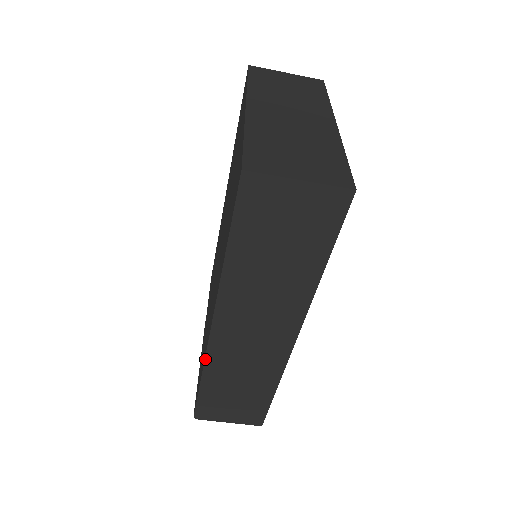
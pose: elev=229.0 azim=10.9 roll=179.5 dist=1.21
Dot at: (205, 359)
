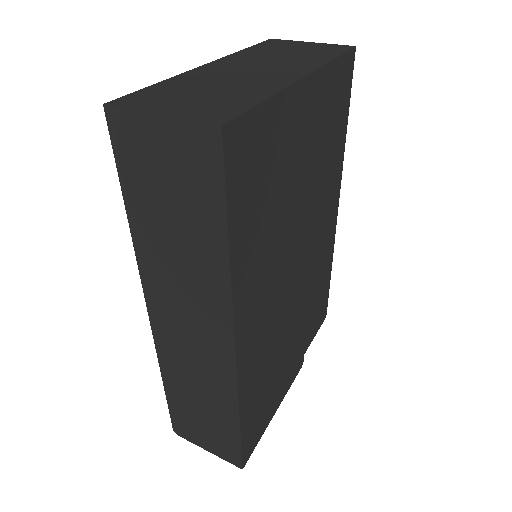
Dot at: (157, 356)
